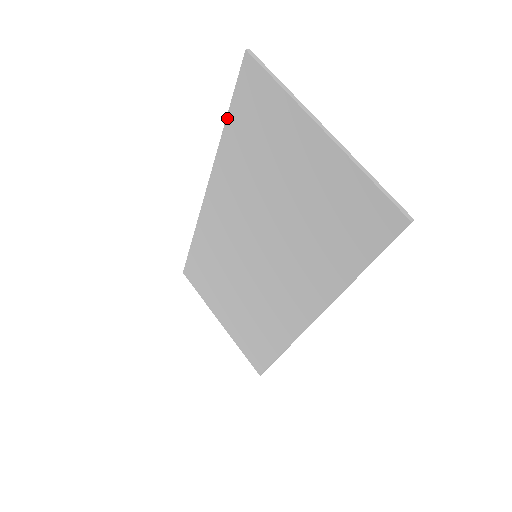
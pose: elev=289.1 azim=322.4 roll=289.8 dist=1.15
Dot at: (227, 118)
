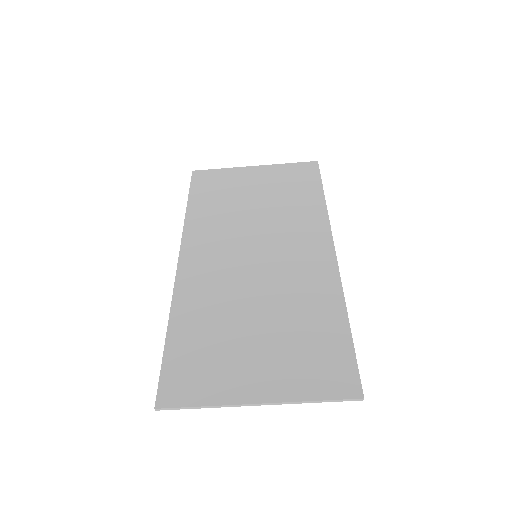
Dot at: (167, 345)
